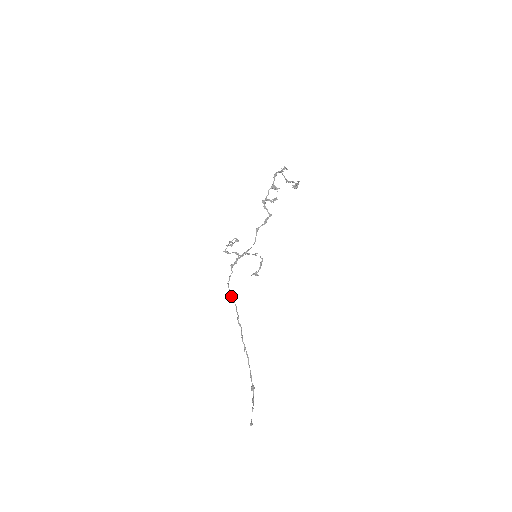
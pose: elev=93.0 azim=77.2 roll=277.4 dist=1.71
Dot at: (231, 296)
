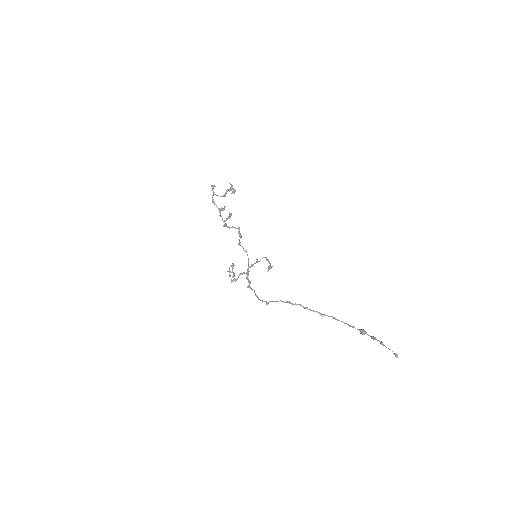
Dot at: occluded
